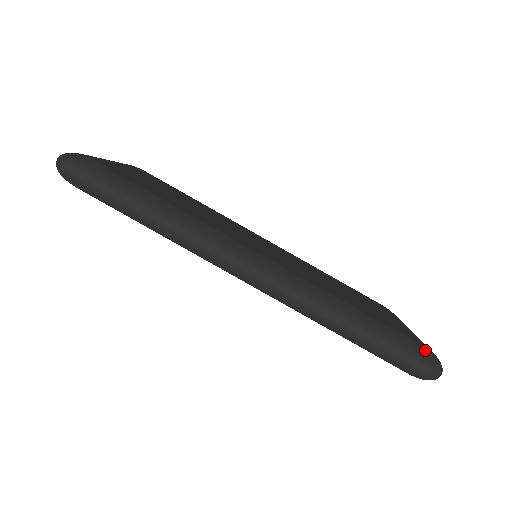
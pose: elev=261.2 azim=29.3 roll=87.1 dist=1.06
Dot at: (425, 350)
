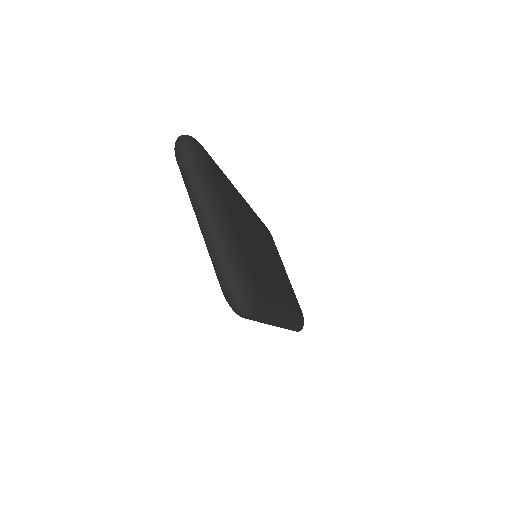
Dot at: occluded
